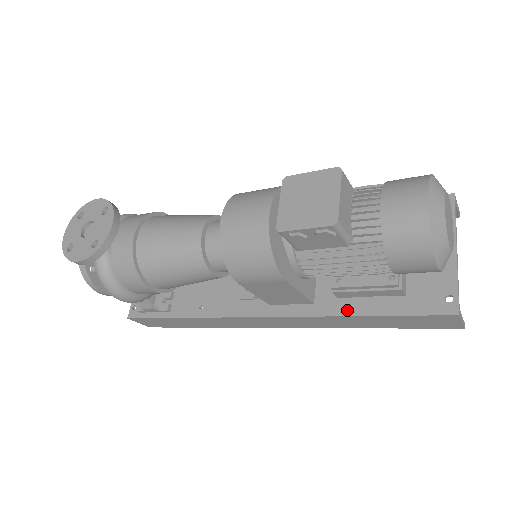
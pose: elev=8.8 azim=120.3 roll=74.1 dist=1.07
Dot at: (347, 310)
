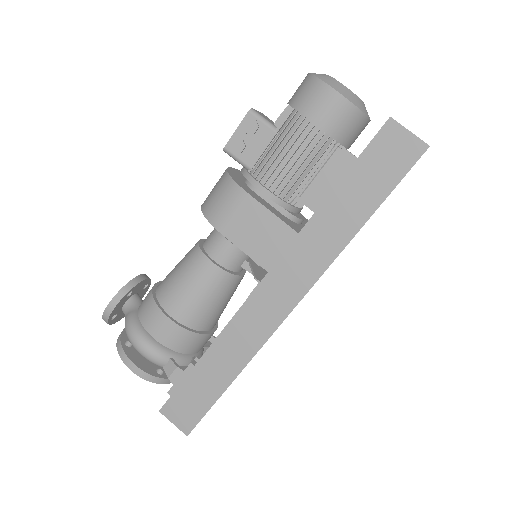
Dot at: (320, 206)
